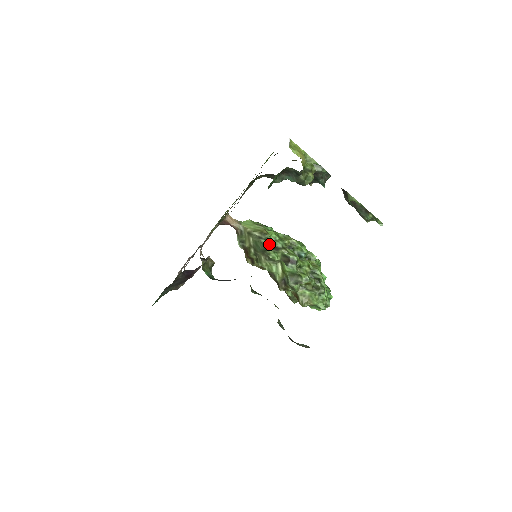
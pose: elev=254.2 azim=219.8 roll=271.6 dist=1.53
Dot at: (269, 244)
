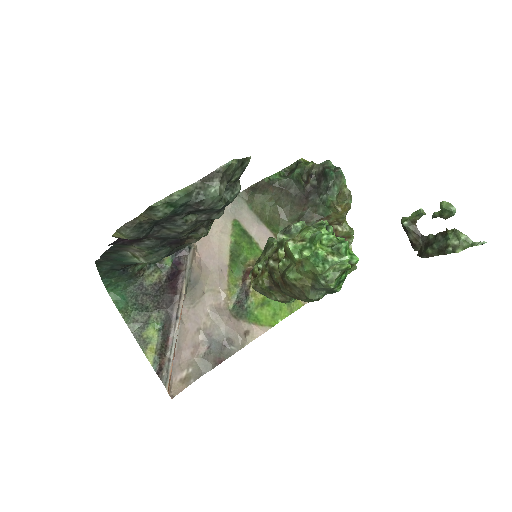
Dot at: (272, 238)
